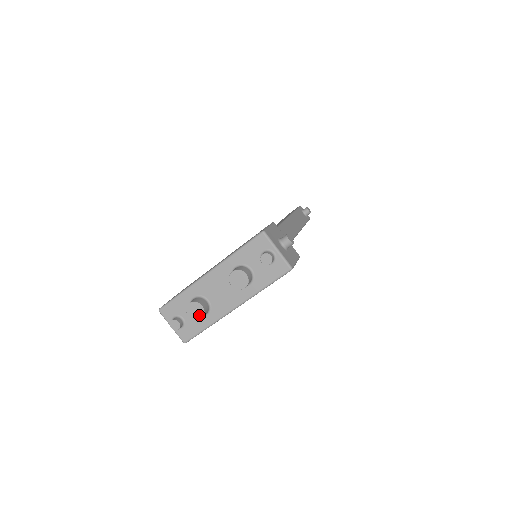
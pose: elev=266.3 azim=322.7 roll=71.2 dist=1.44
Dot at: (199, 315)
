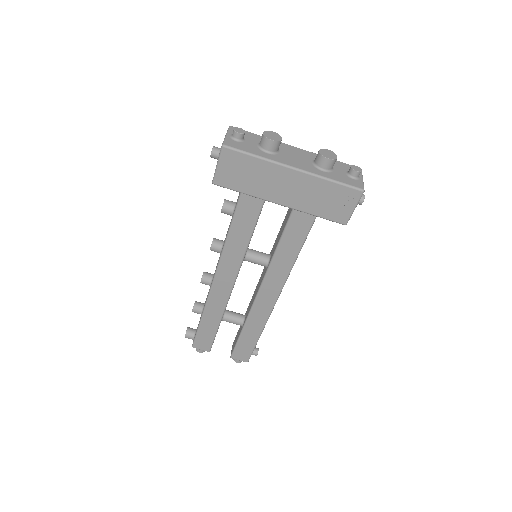
Dot at: (273, 138)
